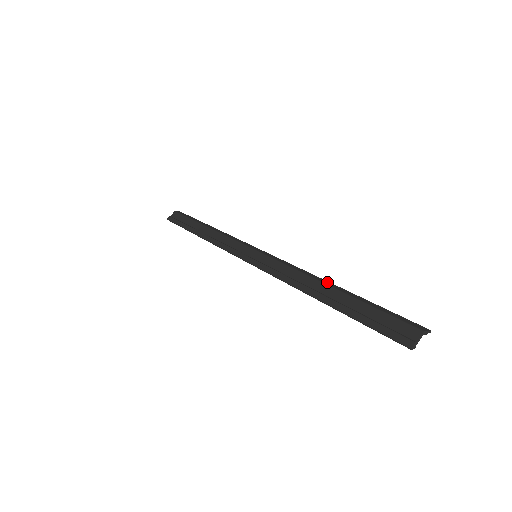
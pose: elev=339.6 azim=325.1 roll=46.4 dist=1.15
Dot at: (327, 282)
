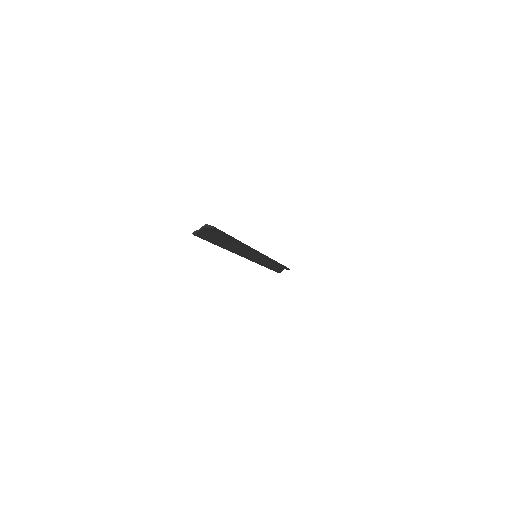
Dot at: occluded
